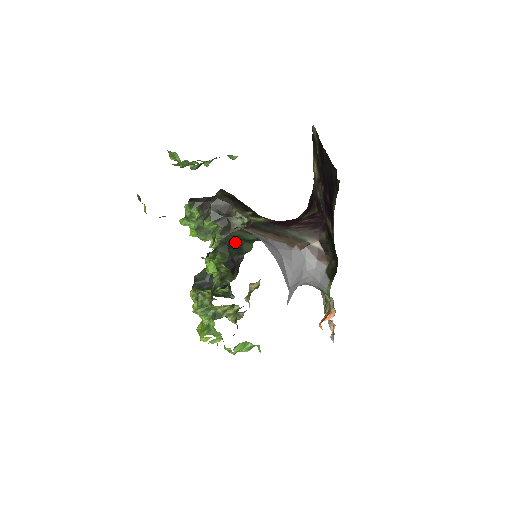
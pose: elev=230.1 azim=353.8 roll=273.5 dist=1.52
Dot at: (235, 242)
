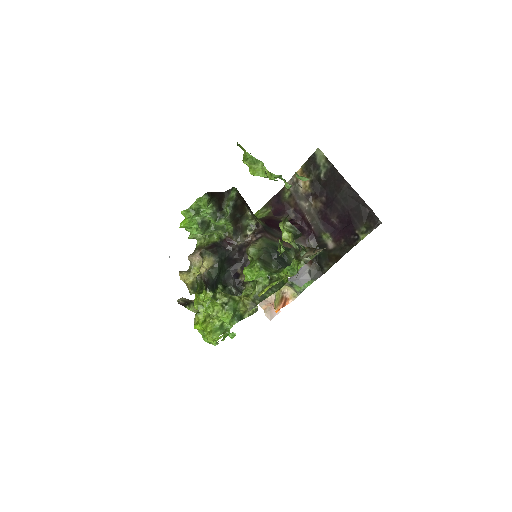
Dot at: (279, 253)
